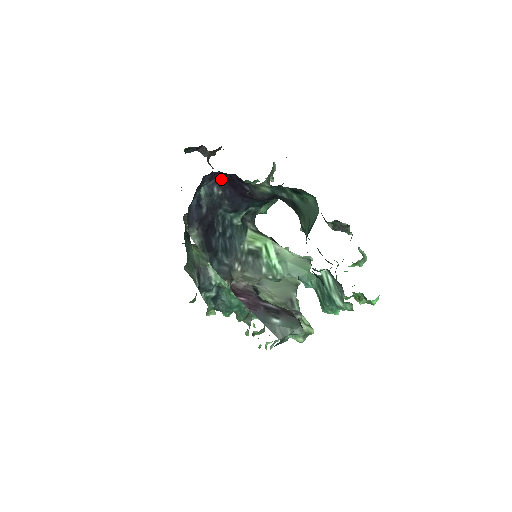
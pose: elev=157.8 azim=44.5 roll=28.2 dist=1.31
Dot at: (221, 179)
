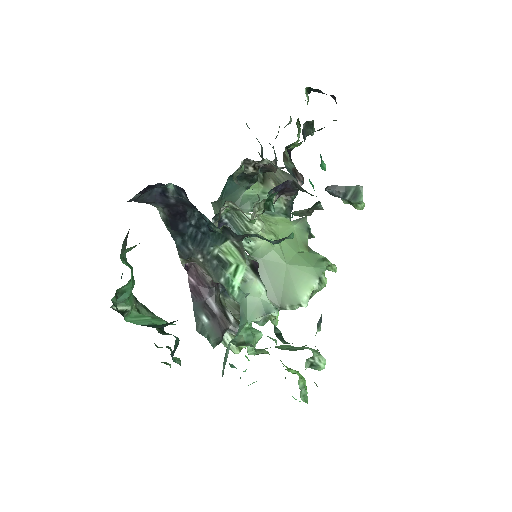
Dot at: occluded
